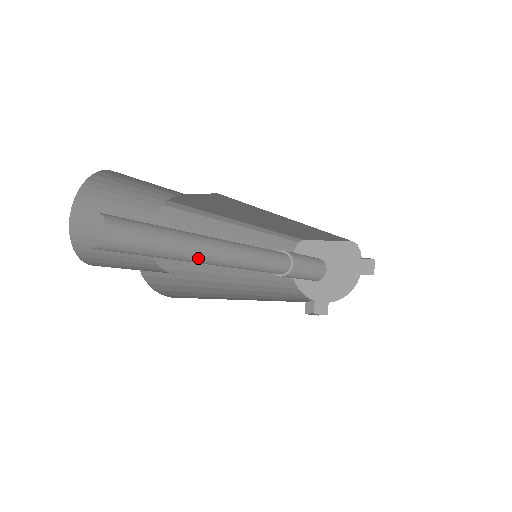
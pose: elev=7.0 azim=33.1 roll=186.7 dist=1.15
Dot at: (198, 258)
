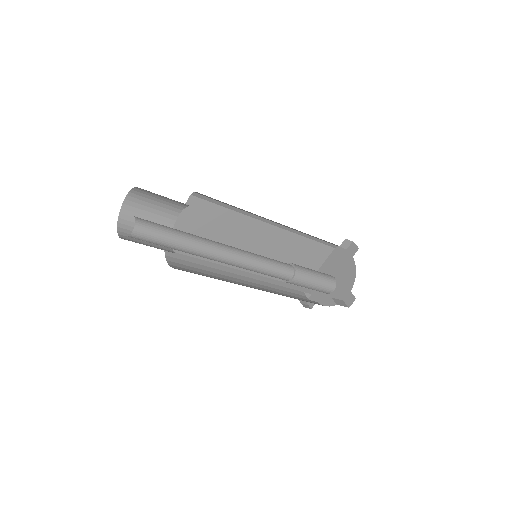
Dot at: (207, 246)
